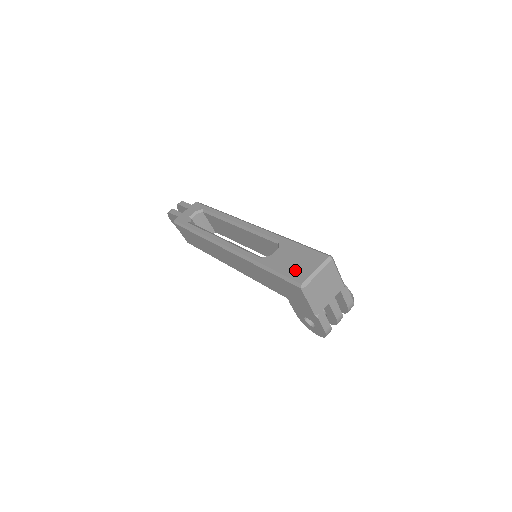
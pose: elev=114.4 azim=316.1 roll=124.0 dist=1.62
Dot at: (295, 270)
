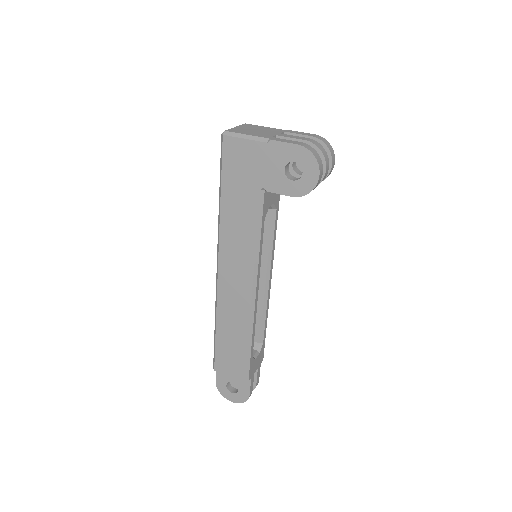
Dot at: occluded
